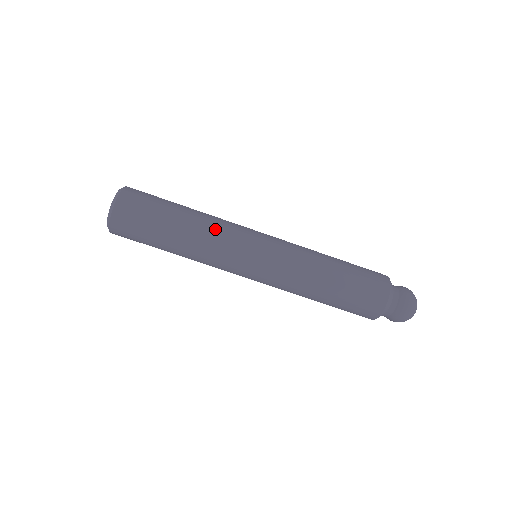
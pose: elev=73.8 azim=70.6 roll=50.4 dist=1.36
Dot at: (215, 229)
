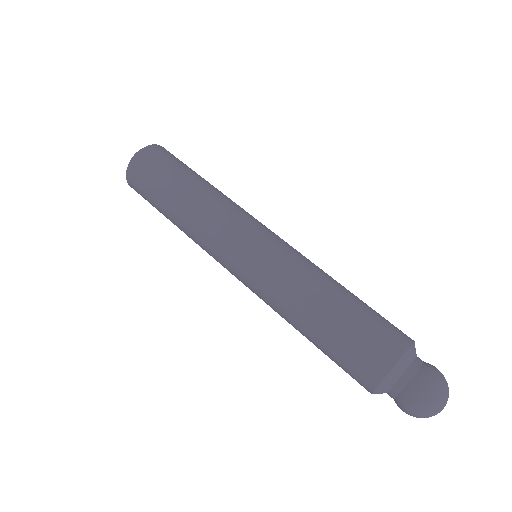
Dot at: (210, 210)
